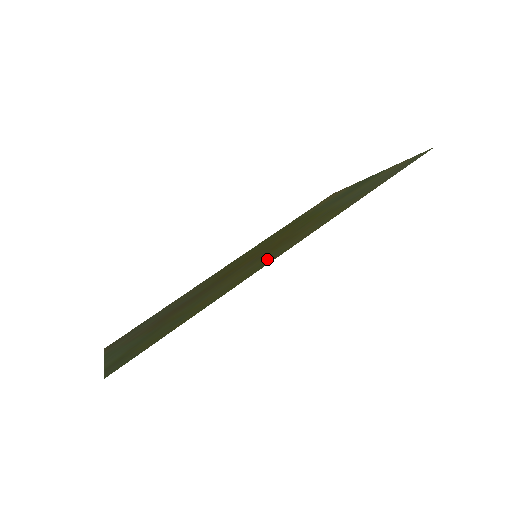
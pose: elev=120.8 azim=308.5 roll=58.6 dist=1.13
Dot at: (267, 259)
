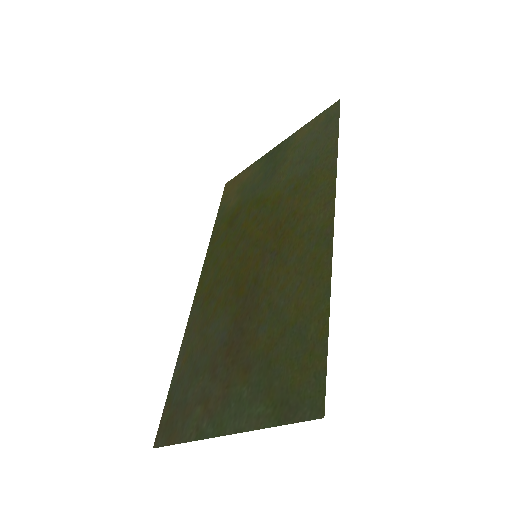
Dot at: (311, 240)
